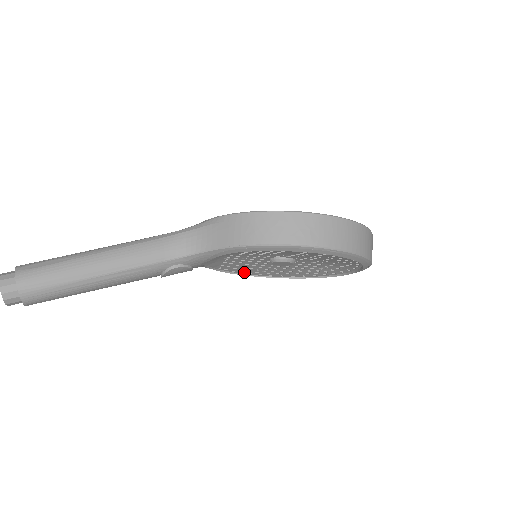
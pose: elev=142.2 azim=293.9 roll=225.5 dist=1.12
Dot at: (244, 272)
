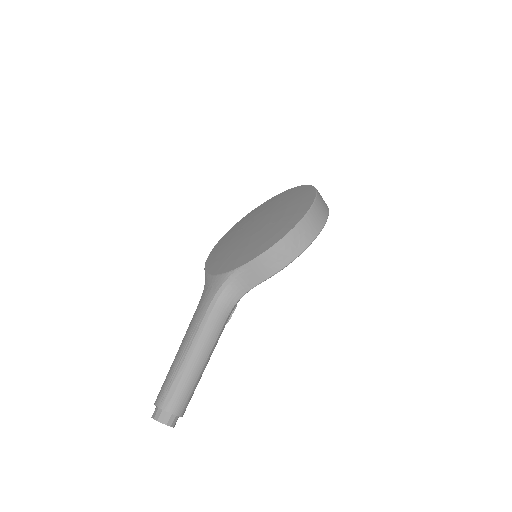
Dot at: occluded
